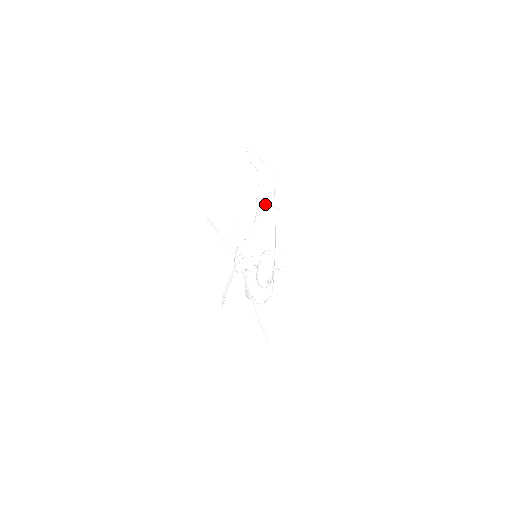
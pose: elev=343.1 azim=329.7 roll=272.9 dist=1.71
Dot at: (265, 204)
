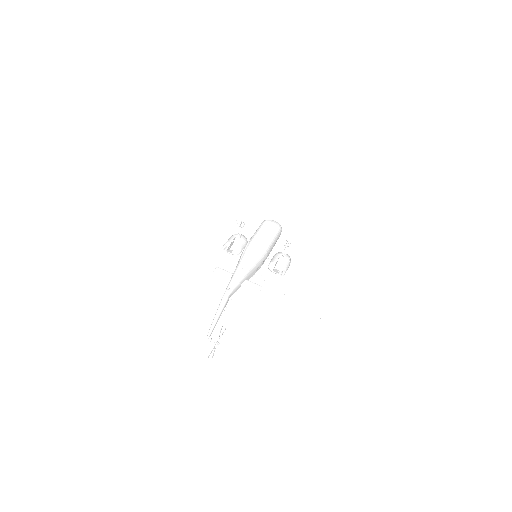
Dot at: occluded
